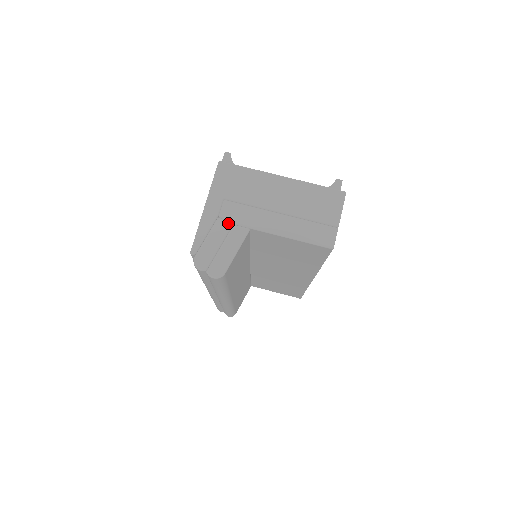
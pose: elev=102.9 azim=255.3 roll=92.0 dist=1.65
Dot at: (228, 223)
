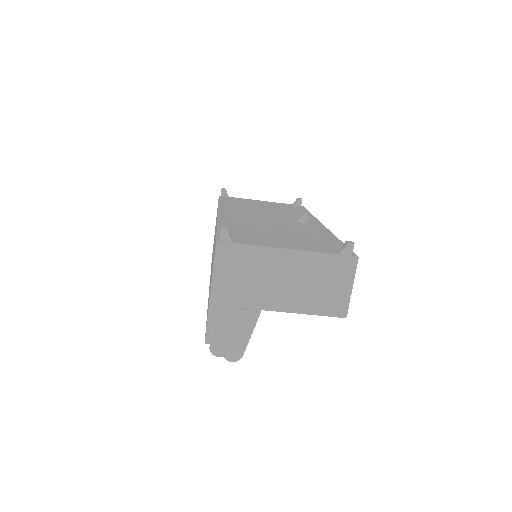
Dot at: (238, 309)
